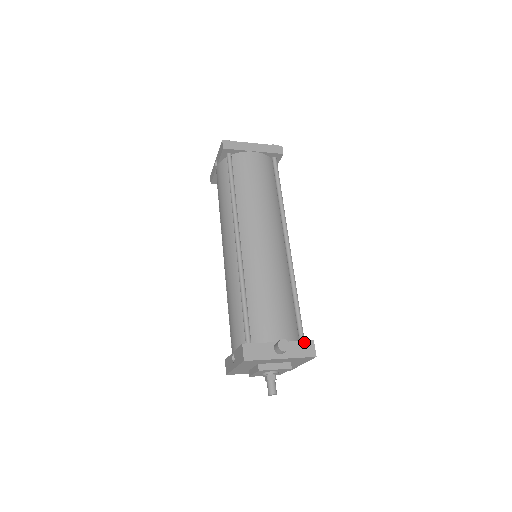
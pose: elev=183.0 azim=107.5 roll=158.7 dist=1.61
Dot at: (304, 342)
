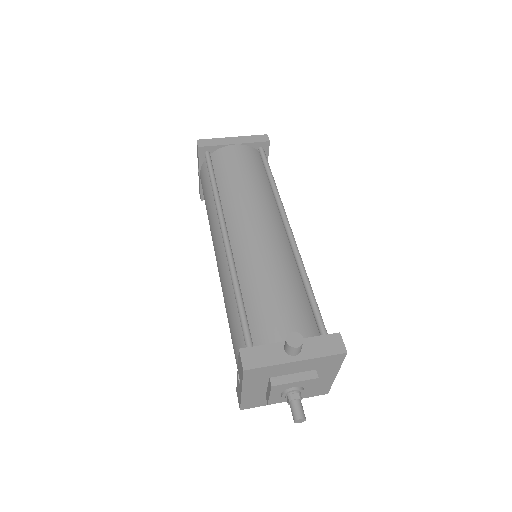
Dot at: (326, 336)
